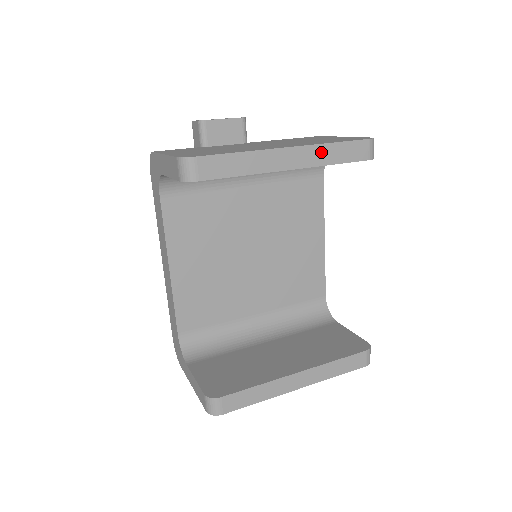
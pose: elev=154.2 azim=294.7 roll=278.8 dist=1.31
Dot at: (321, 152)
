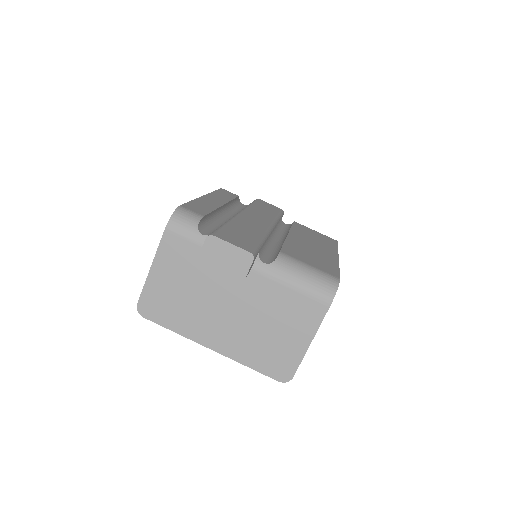
Dot at: occluded
